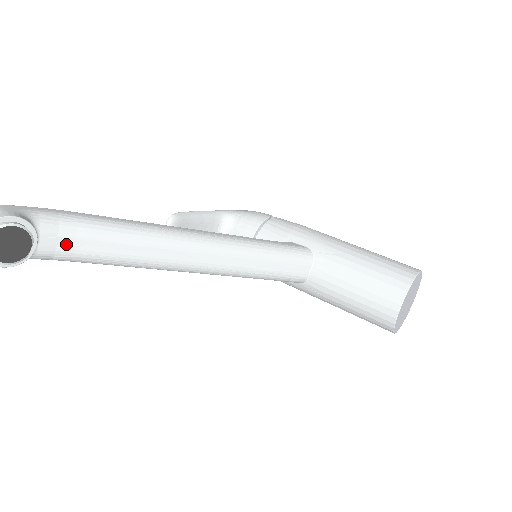
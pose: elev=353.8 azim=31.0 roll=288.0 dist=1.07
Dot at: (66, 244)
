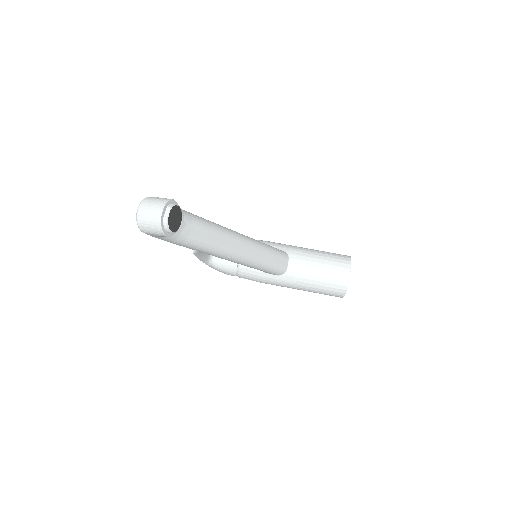
Dot at: (187, 228)
